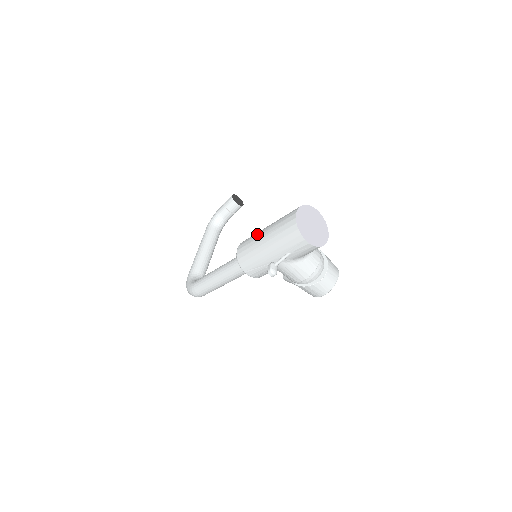
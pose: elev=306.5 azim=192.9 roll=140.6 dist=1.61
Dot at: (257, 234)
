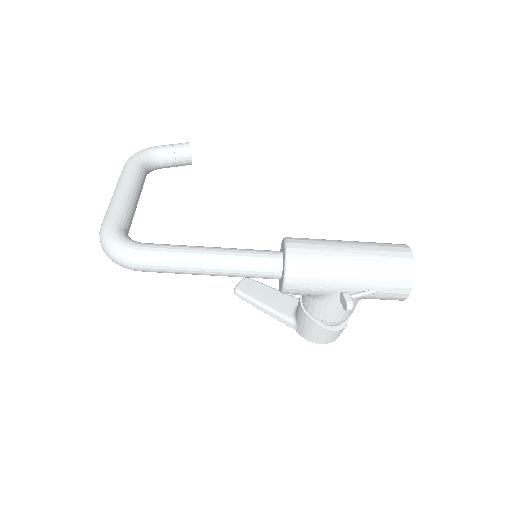
Dot at: (332, 244)
